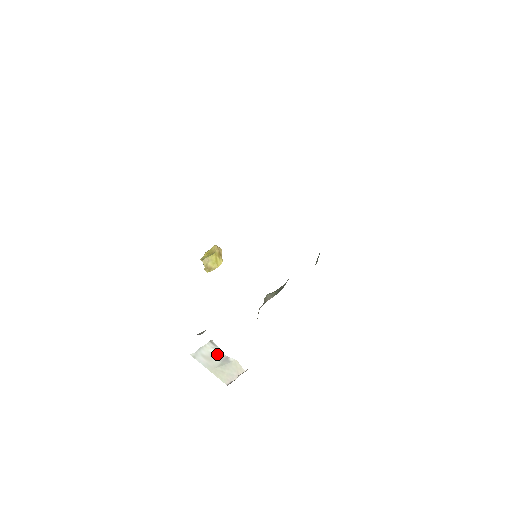
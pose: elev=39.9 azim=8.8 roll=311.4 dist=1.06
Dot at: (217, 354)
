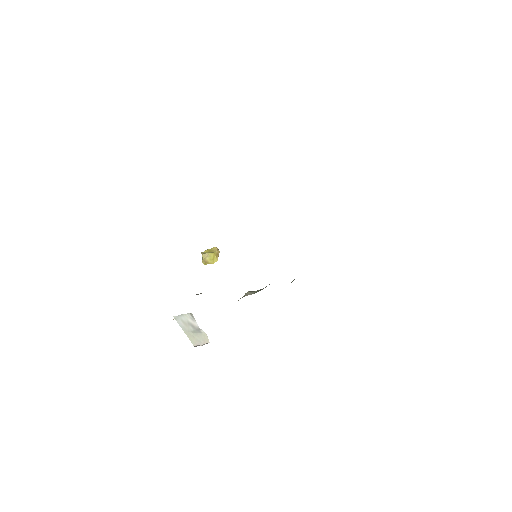
Dot at: (193, 324)
